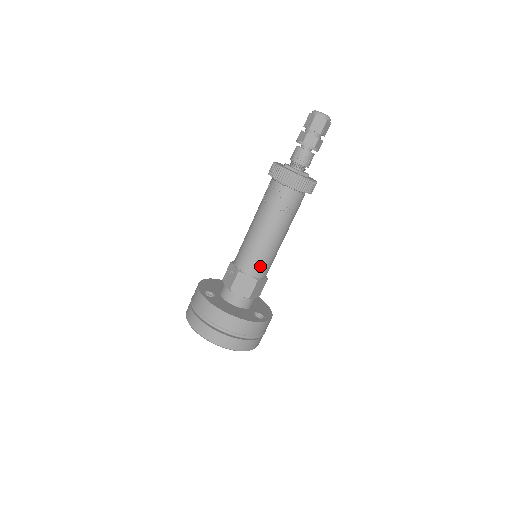
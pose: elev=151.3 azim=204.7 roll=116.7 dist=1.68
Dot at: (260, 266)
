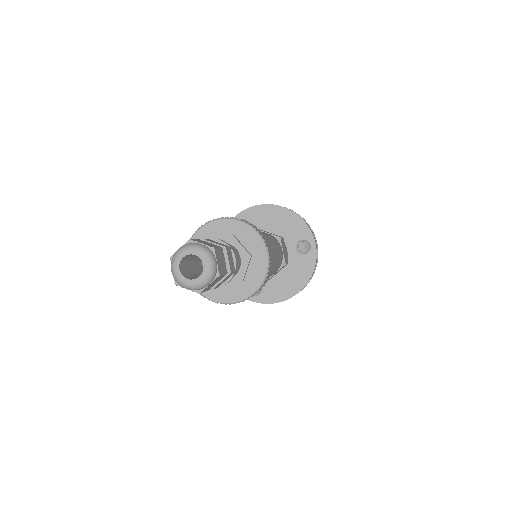
Dot at: (278, 267)
